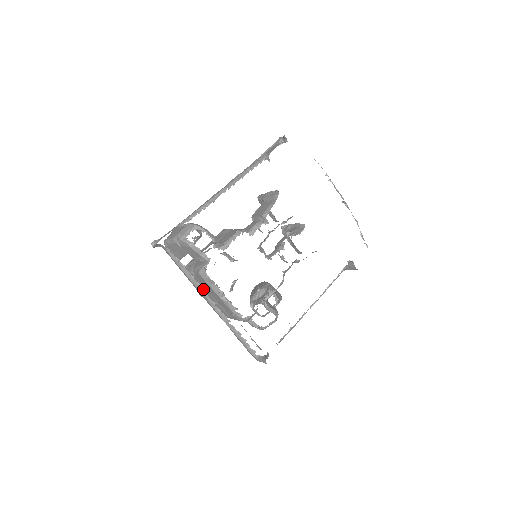
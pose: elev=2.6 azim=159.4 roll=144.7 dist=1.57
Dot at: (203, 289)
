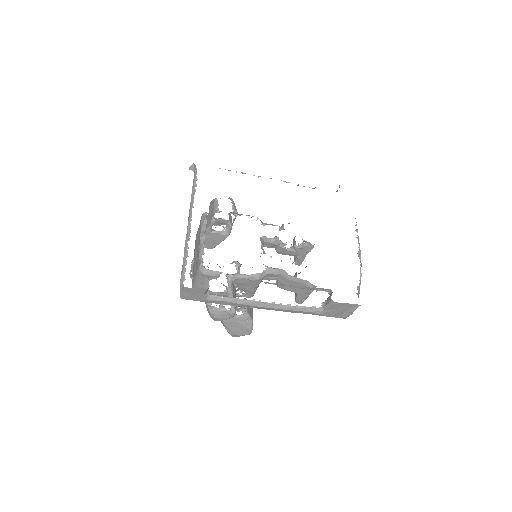
Dot at: (193, 206)
